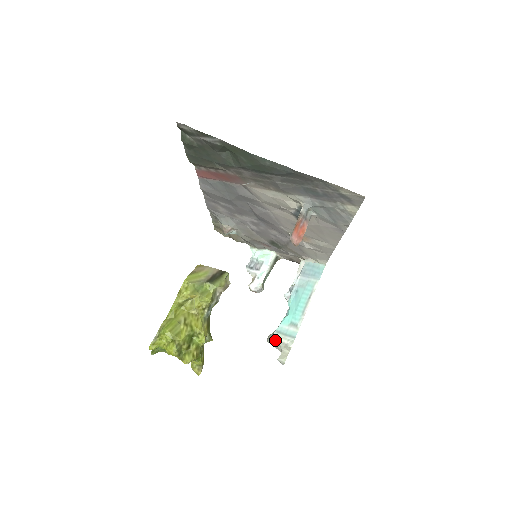
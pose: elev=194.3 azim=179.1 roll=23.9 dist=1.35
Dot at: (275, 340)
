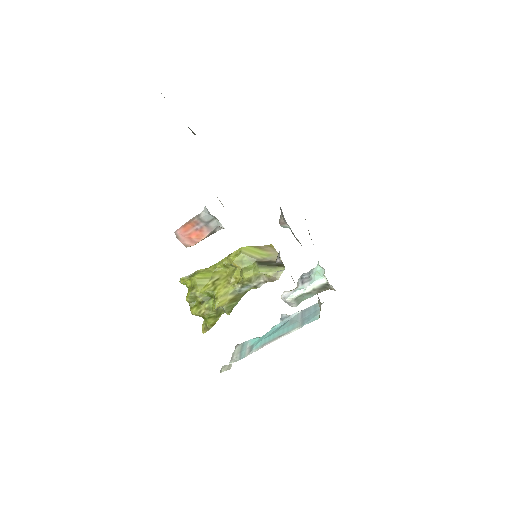
Dot at: (235, 349)
